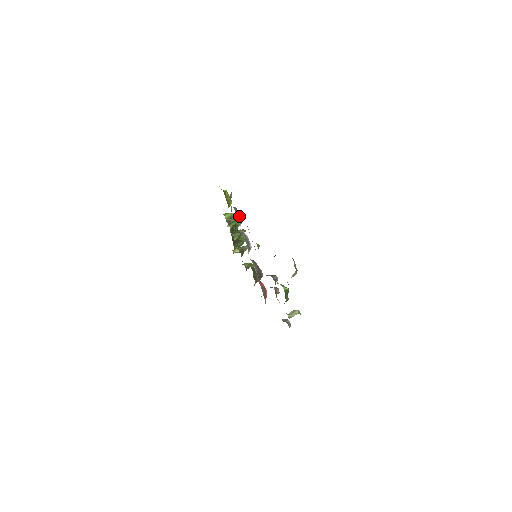
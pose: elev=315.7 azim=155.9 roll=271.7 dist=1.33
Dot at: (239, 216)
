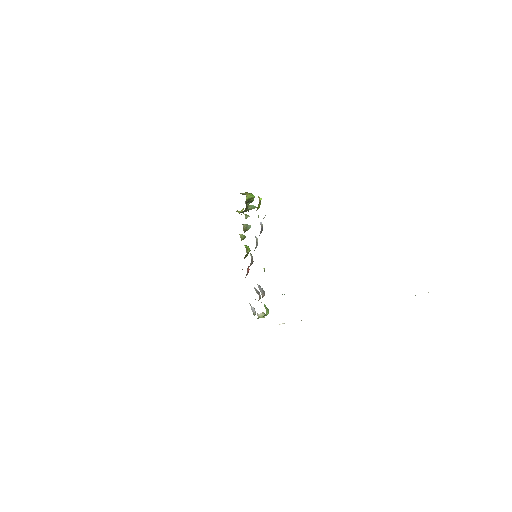
Dot at: (261, 231)
